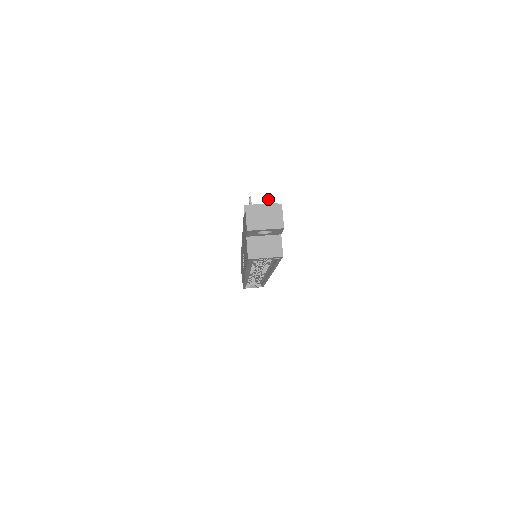
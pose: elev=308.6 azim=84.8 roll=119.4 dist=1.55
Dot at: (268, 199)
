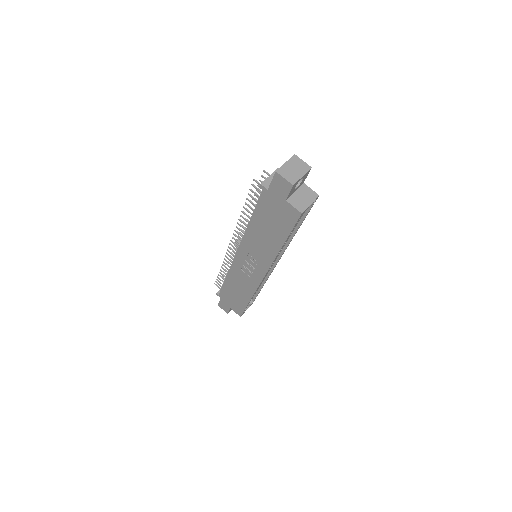
Dot at: (267, 173)
